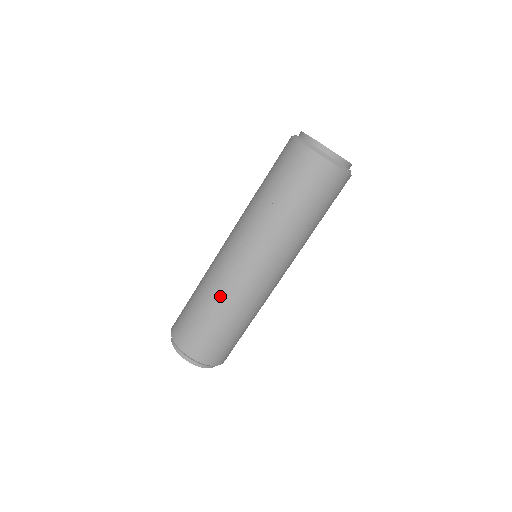
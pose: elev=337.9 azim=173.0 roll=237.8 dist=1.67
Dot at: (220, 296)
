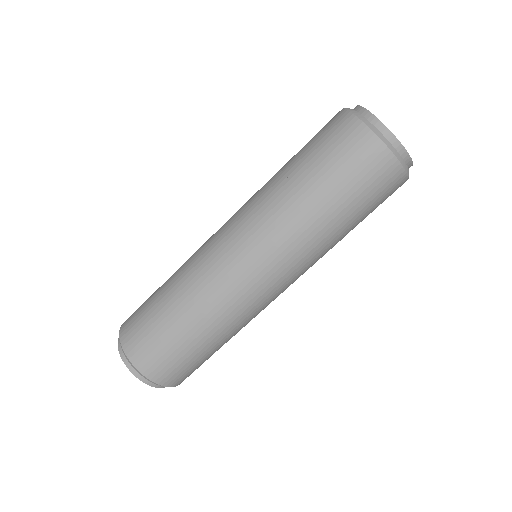
Dot at: (183, 264)
